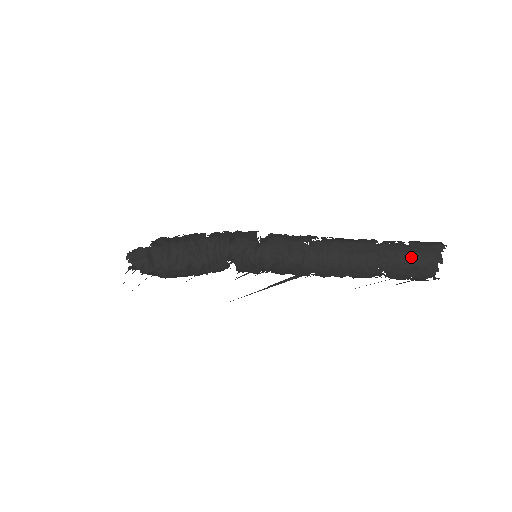
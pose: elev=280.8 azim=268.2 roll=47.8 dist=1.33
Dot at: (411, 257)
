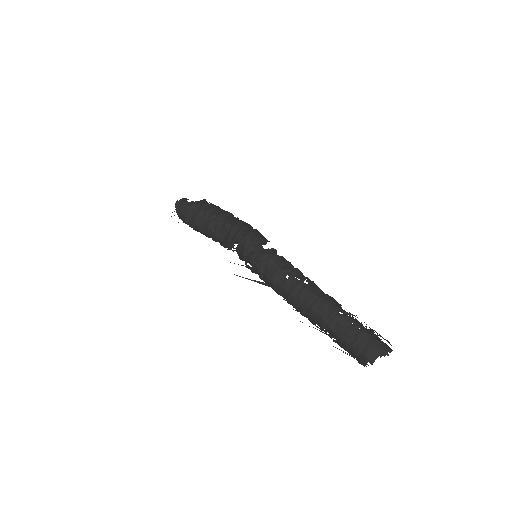
Dot at: (352, 342)
